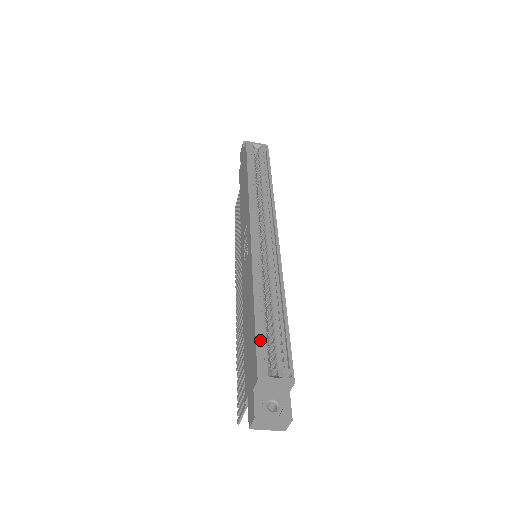
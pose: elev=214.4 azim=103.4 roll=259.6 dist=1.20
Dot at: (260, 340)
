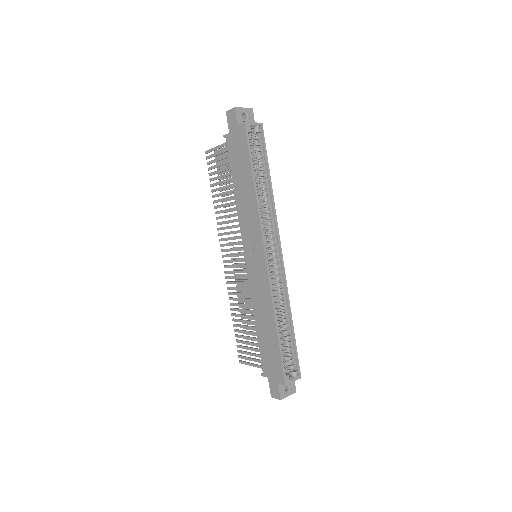
Dot at: (282, 356)
